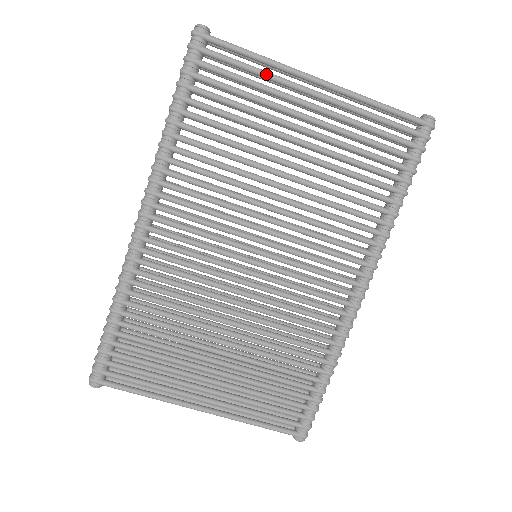
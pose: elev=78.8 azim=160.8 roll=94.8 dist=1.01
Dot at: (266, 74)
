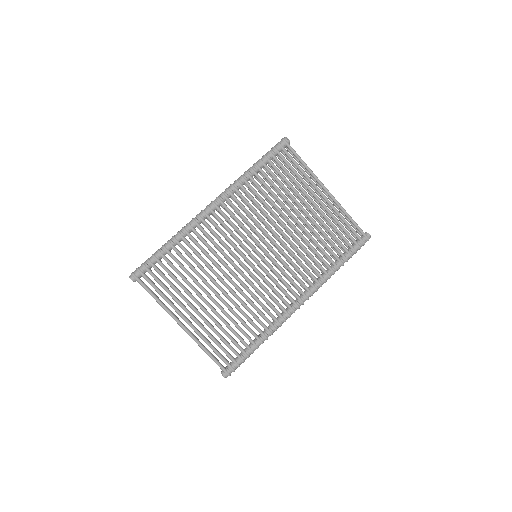
Dot at: (305, 174)
